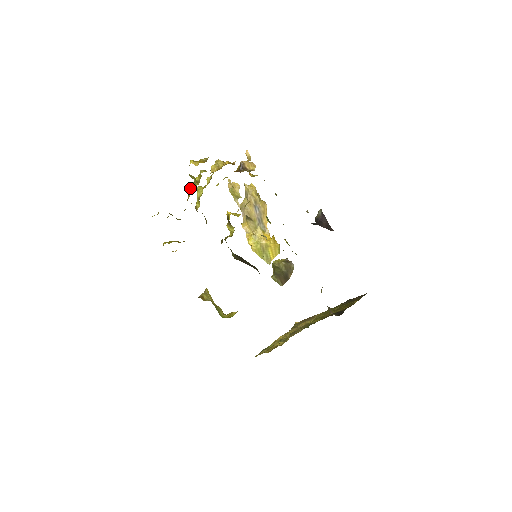
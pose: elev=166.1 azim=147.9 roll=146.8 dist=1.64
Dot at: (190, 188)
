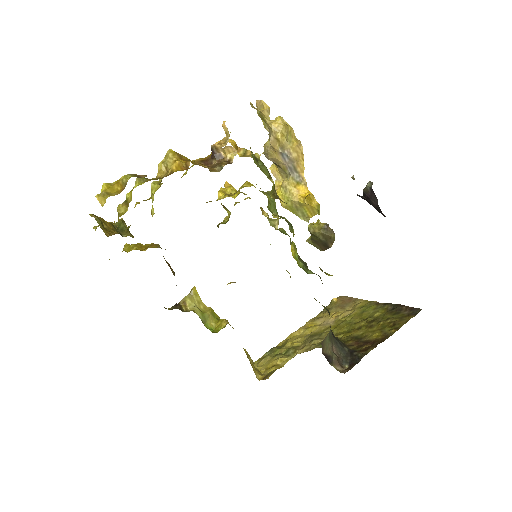
Dot at: (118, 213)
